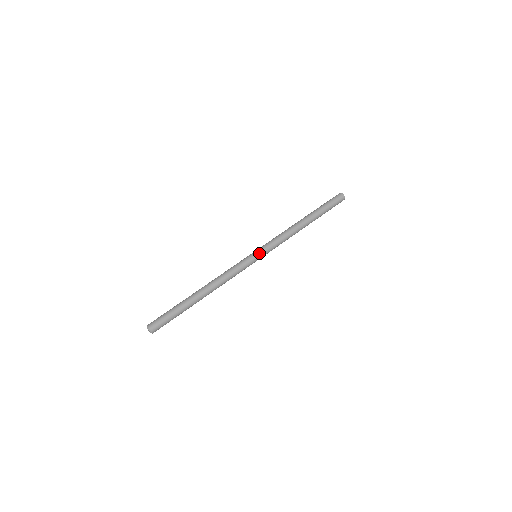
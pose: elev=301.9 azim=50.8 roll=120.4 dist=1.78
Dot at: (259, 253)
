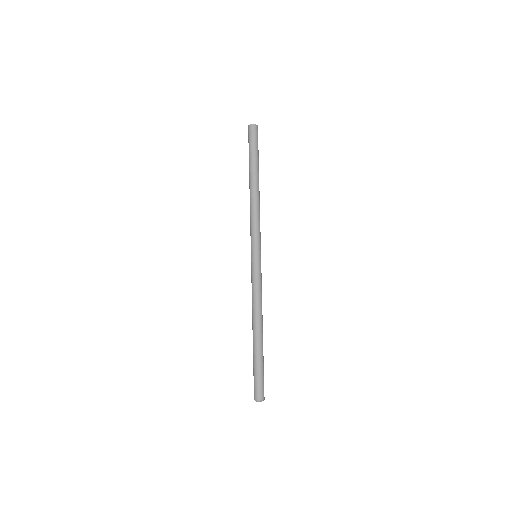
Dot at: (253, 252)
